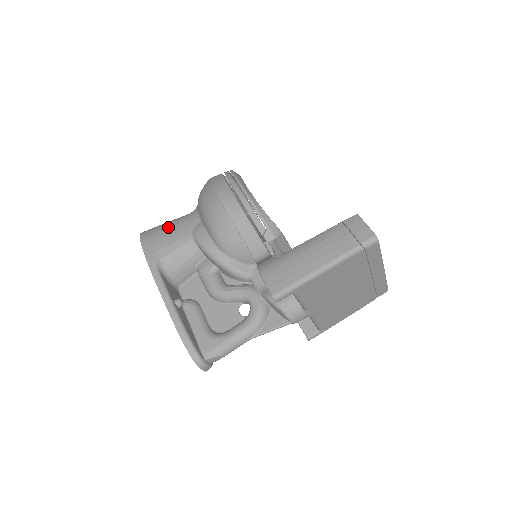
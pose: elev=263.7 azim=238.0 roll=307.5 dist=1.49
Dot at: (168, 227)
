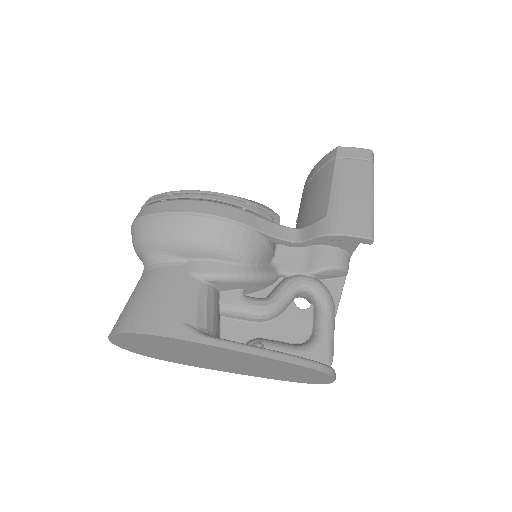
Dot at: (153, 295)
